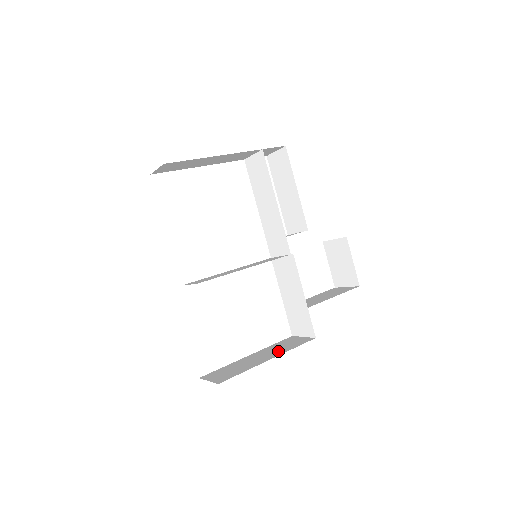
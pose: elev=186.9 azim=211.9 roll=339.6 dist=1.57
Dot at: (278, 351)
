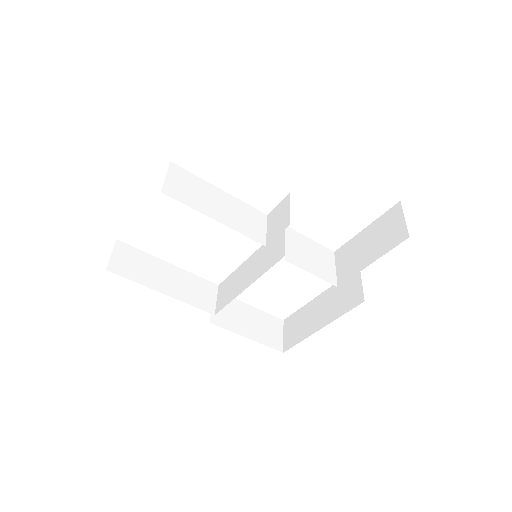
Dot at: (332, 311)
